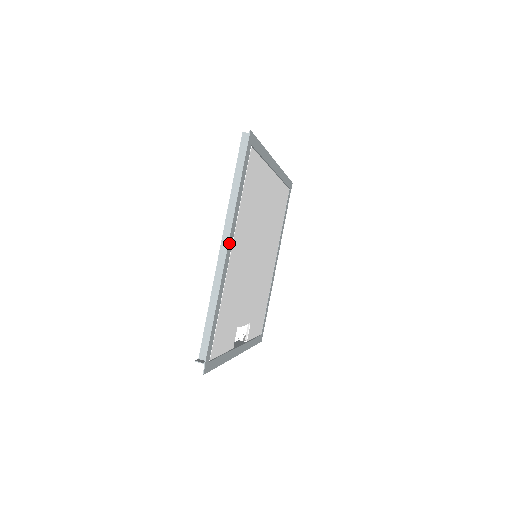
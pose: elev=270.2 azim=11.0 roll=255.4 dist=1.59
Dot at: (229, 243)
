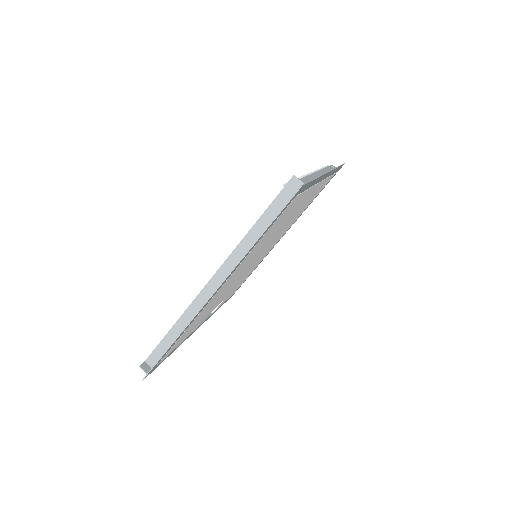
Dot at: (219, 288)
